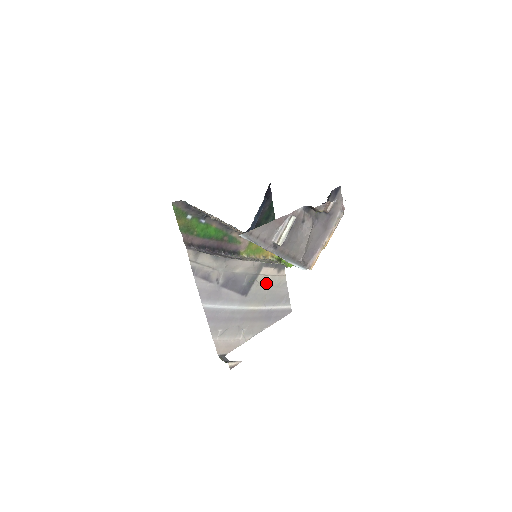
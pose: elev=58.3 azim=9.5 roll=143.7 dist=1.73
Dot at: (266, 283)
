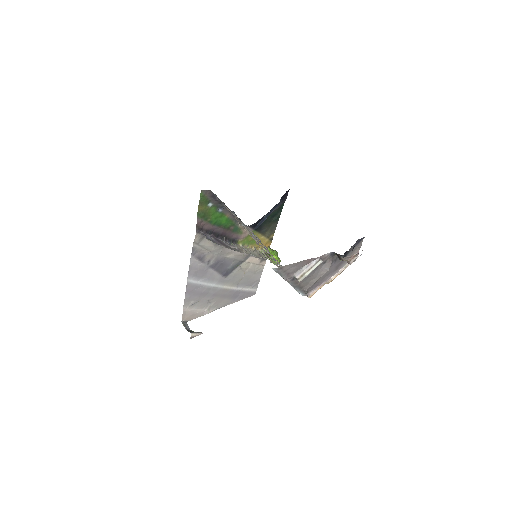
Dot at: (246, 269)
